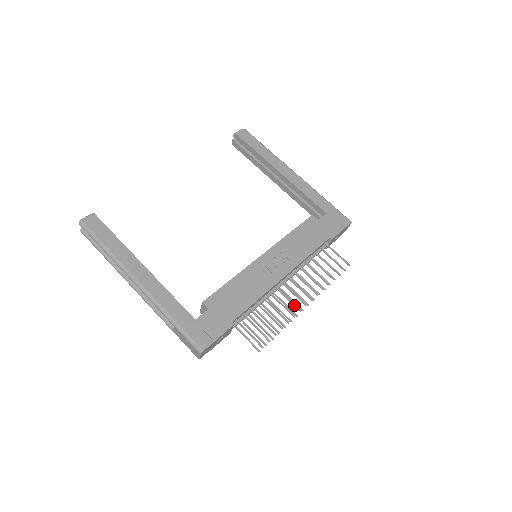
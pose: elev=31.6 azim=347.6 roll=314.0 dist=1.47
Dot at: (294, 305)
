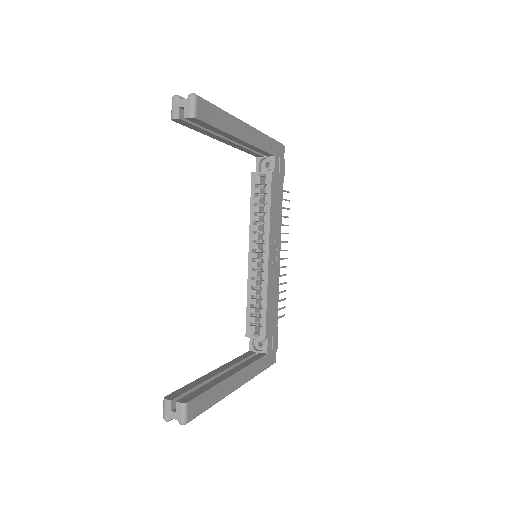
Dot at: occluded
